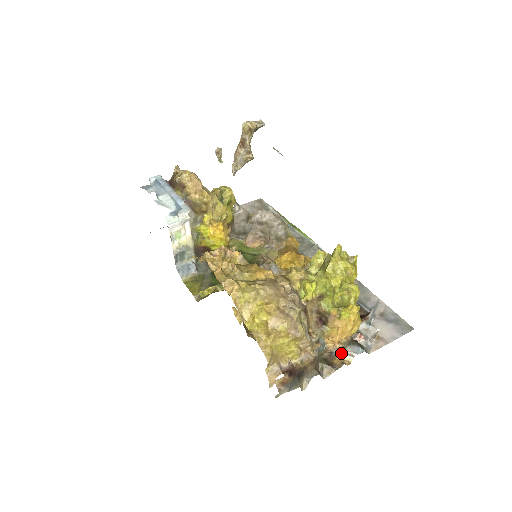
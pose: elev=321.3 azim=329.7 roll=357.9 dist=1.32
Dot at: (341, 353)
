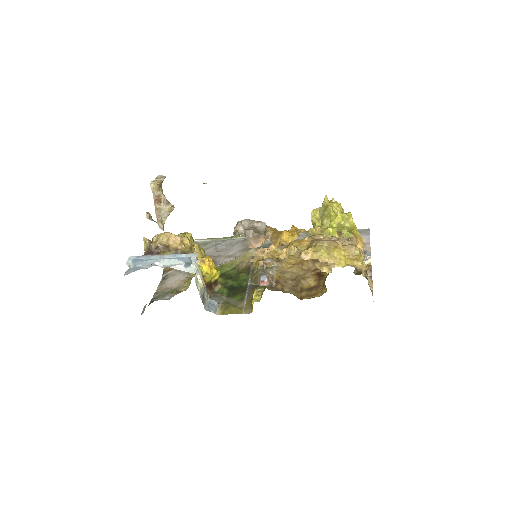
Dot at: occluded
